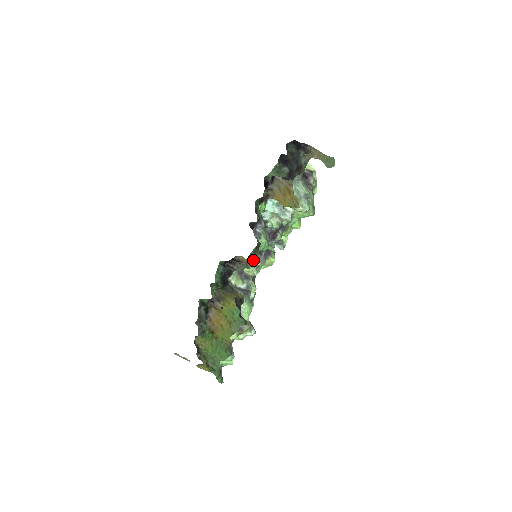
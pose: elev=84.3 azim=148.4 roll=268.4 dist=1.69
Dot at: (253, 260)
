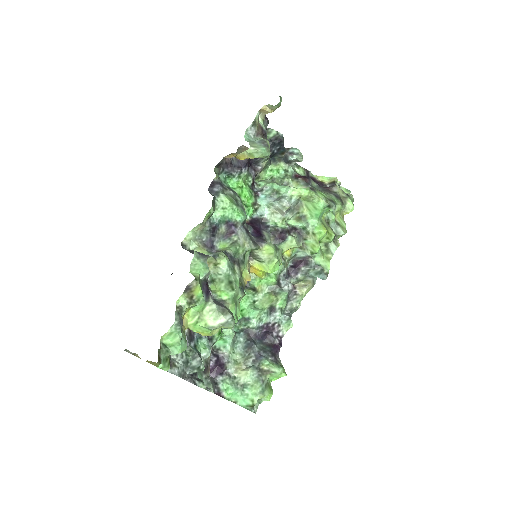
Dot at: (208, 215)
